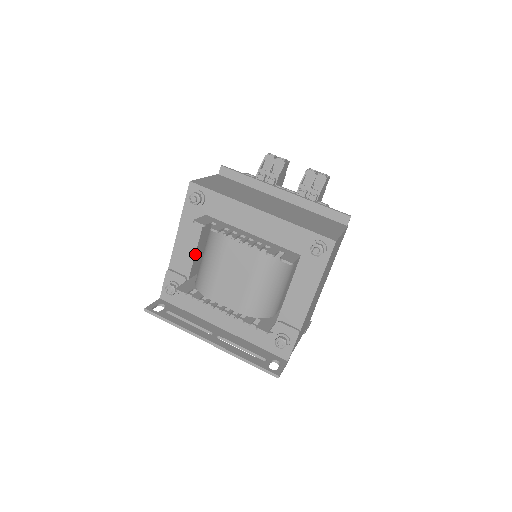
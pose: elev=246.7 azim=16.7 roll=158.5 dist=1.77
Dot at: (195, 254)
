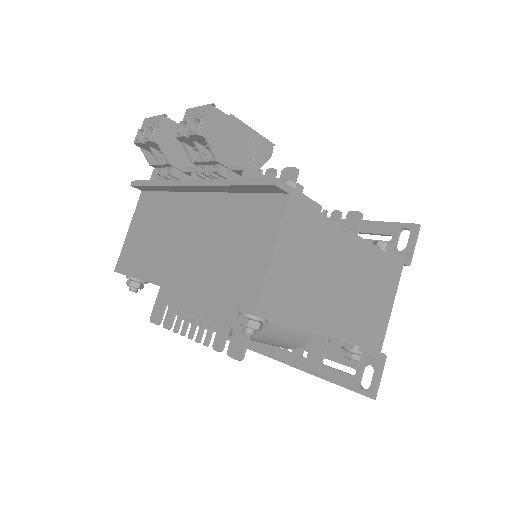
Dot at: occluded
